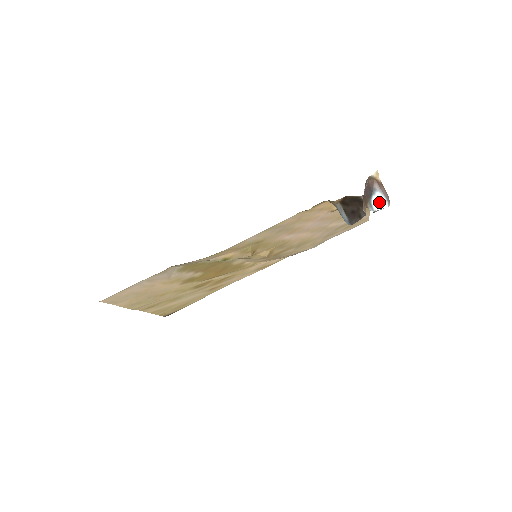
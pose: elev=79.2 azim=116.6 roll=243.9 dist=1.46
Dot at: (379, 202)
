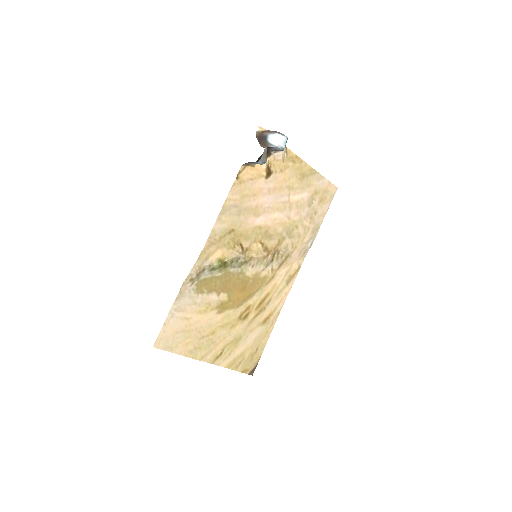
Dot at: (274, 139)
